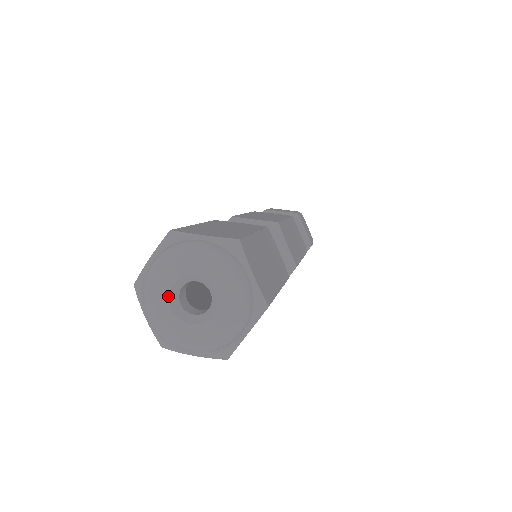
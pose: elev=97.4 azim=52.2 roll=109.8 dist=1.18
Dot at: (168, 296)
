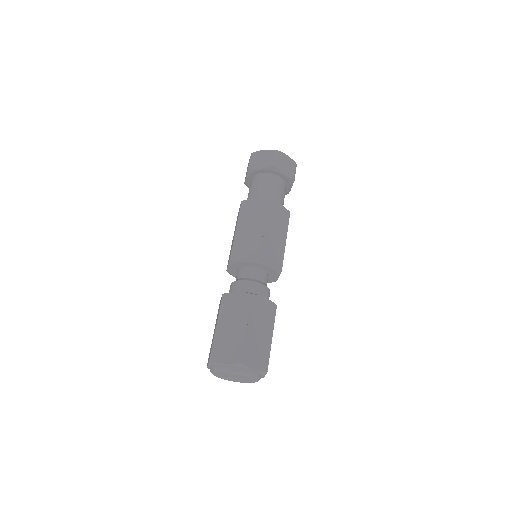
Dot at: (224, 377)
